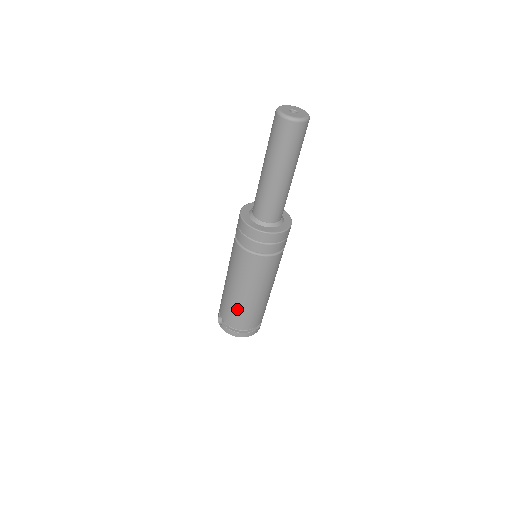
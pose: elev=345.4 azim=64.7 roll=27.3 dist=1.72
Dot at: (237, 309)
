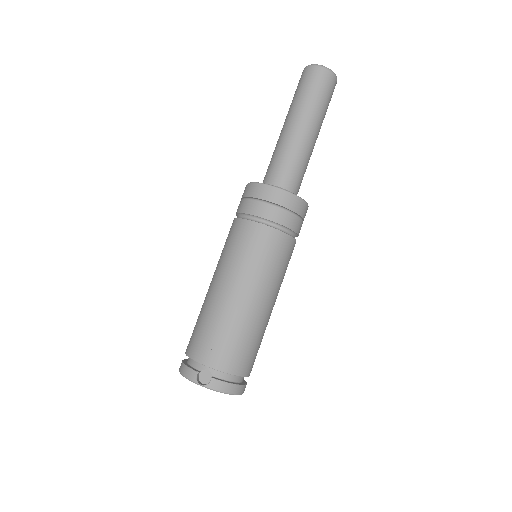
Dot at: (248, 335)
